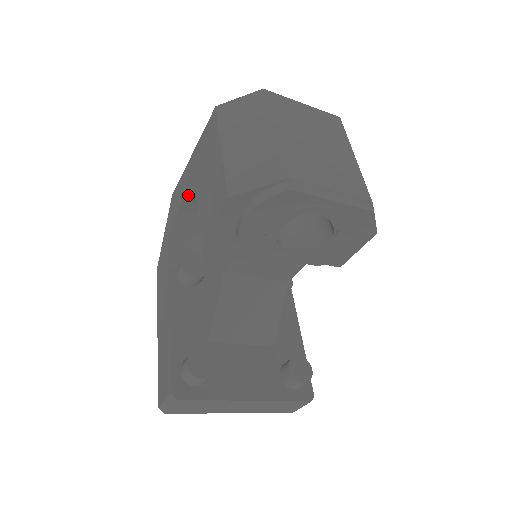
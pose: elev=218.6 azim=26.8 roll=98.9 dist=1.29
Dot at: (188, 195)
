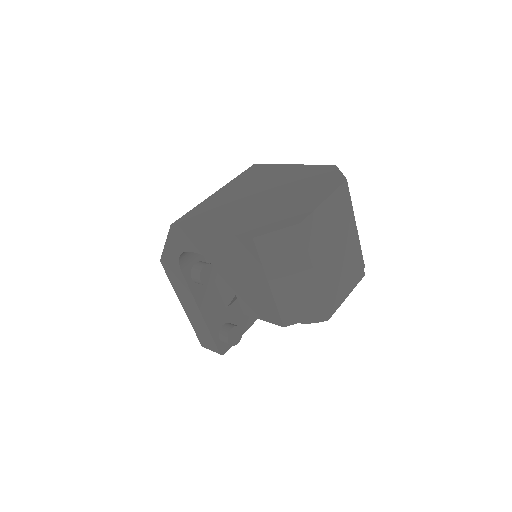
Dot at: (208, 257)
